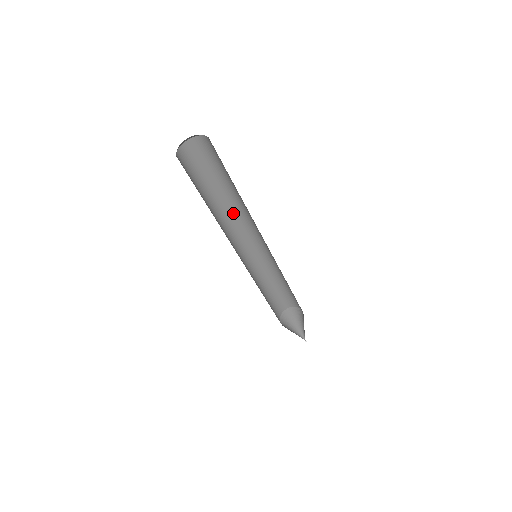
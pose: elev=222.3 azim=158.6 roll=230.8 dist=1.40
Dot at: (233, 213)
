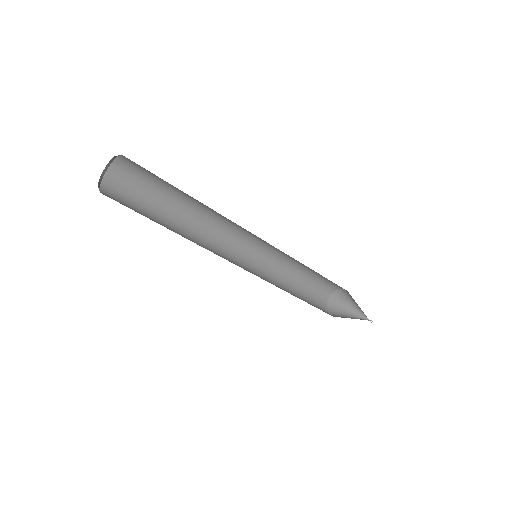
Dot at: (200, 234)
